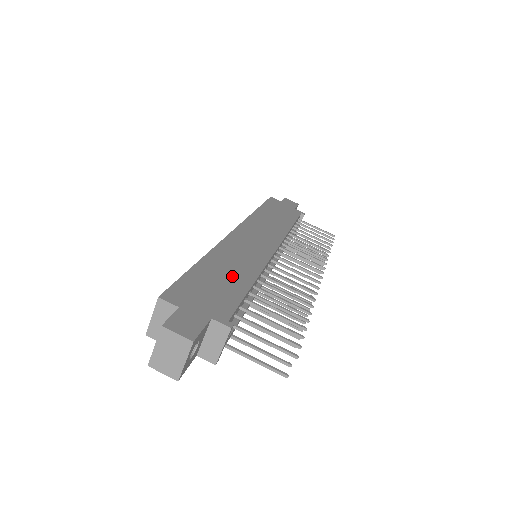
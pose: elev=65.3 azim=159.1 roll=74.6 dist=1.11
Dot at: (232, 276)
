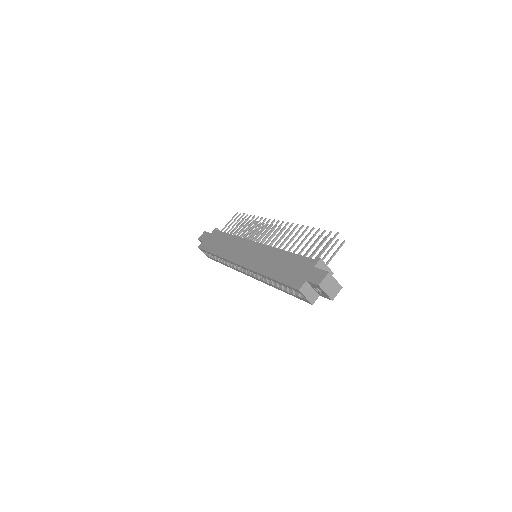
Dot at: (282, 261)
